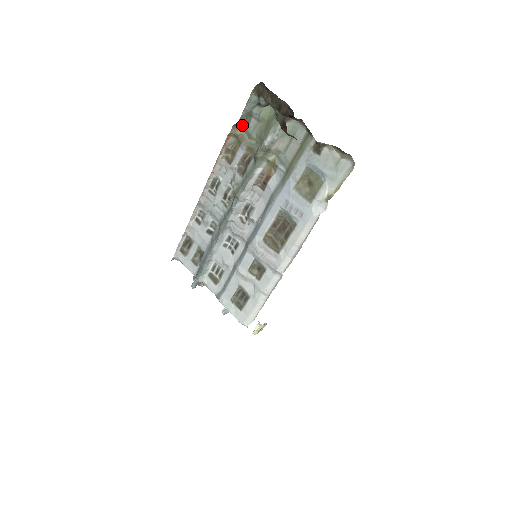
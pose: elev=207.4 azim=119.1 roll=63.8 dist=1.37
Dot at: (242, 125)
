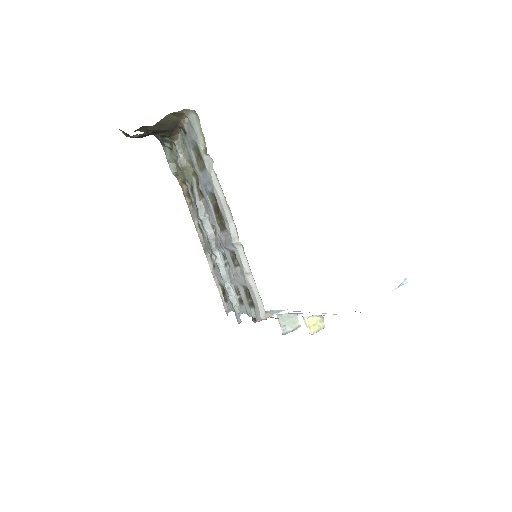
Dot at: (179, 172)
